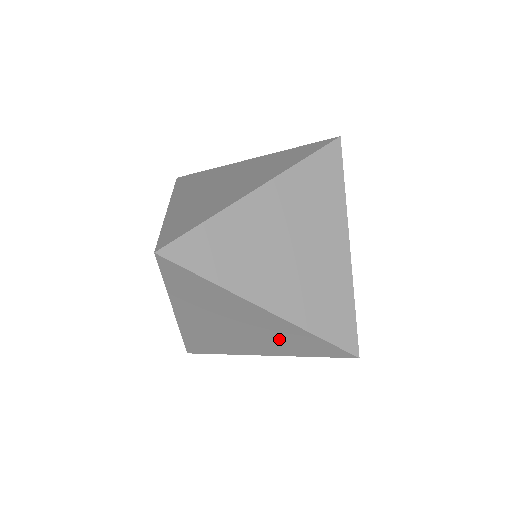
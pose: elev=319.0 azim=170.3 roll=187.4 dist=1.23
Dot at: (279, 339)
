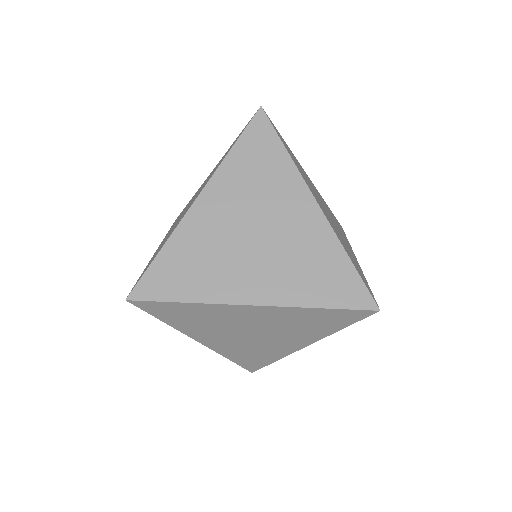
Dot at: occluded
